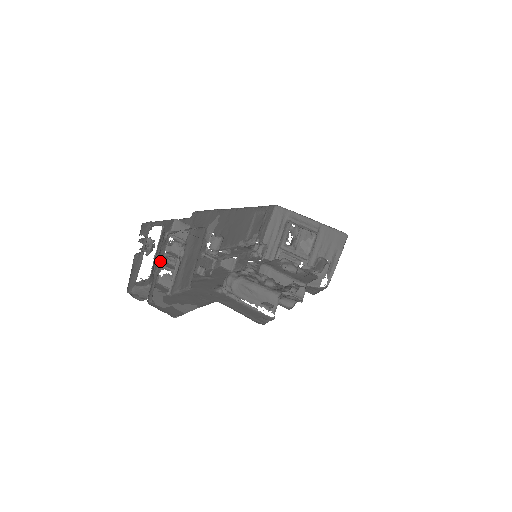
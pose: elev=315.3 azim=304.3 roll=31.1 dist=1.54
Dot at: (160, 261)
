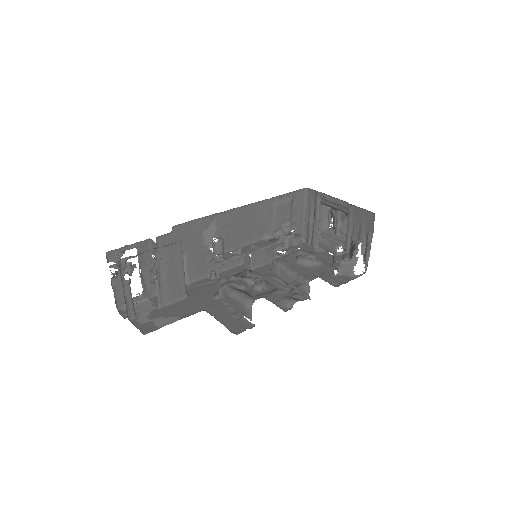
Dot at: (128, 284)
